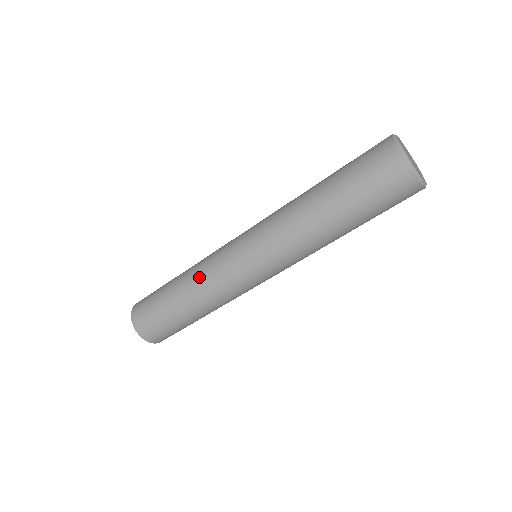
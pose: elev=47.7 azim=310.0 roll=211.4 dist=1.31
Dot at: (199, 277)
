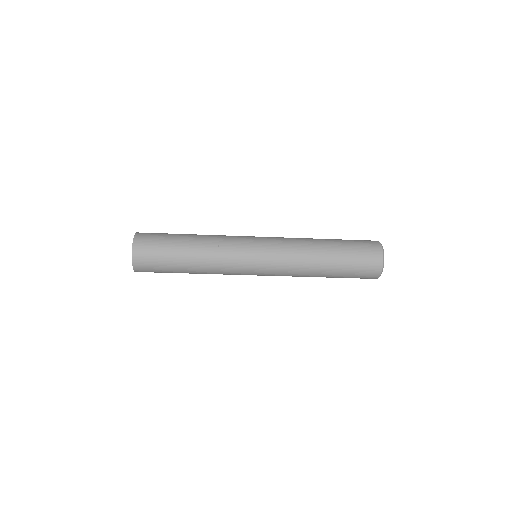
Dot at: (216, 238)
